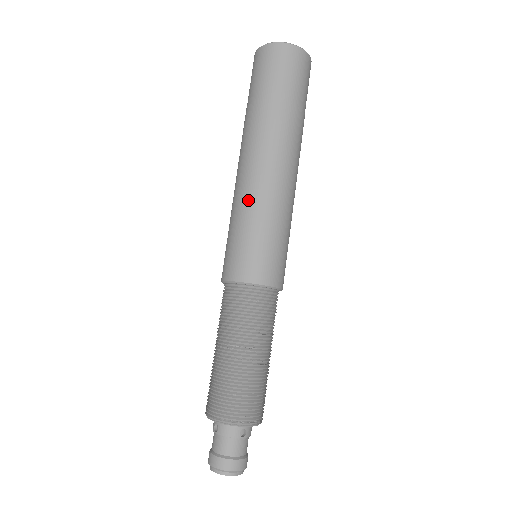
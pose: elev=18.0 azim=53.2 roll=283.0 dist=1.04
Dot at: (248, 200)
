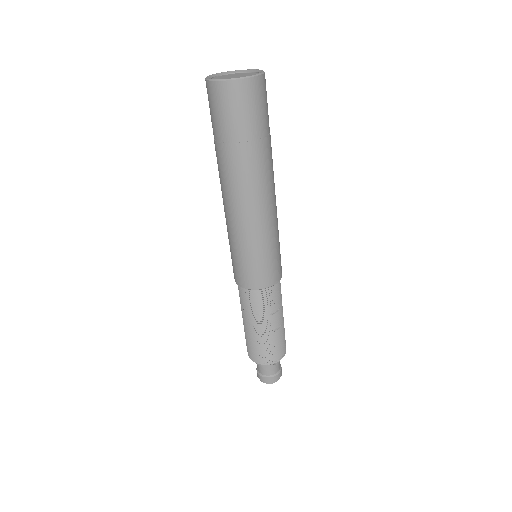
Dot at: (238, 232)
